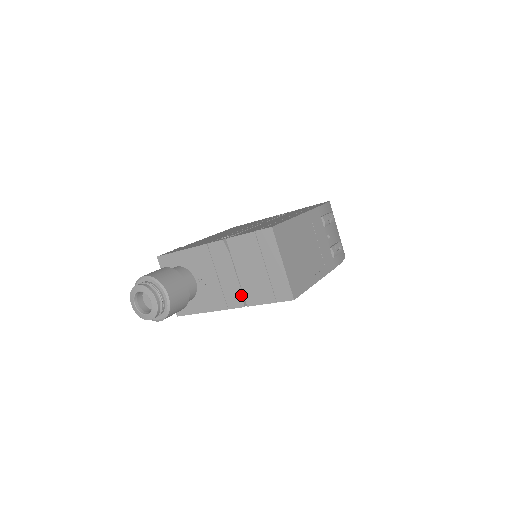
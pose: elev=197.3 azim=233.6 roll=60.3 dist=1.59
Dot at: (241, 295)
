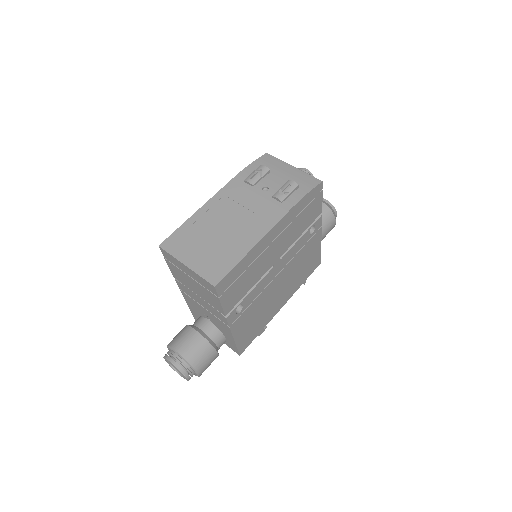
Dot at: (216, 310)
